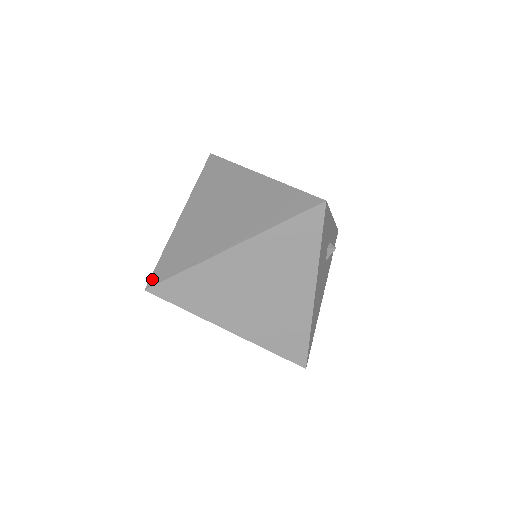
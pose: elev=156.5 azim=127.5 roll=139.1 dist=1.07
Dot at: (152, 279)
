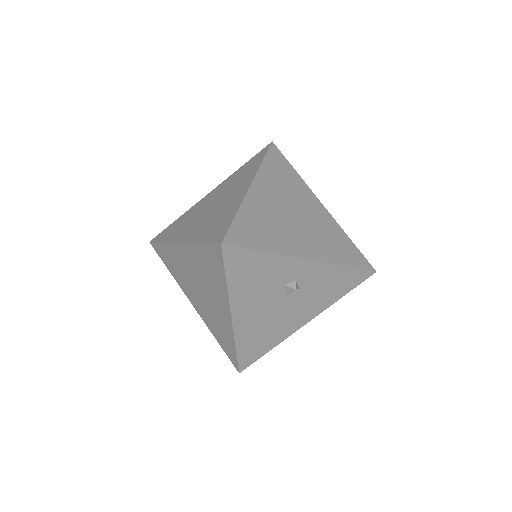
Dot at: (156, 236)
